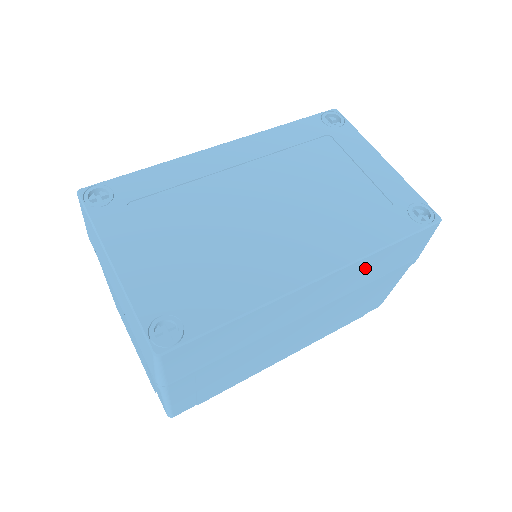
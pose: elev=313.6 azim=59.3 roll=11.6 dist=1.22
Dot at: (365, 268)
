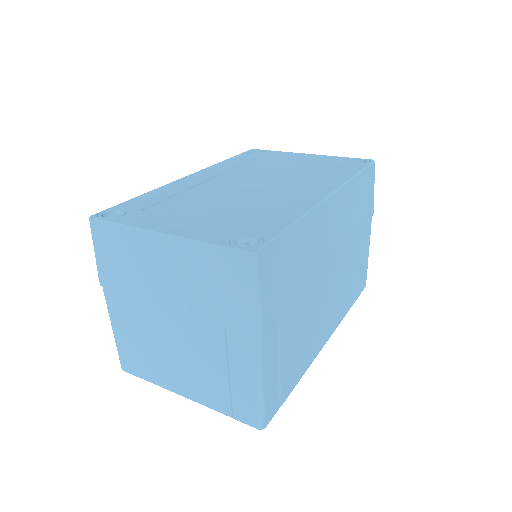
Dot at: (351, 199)
